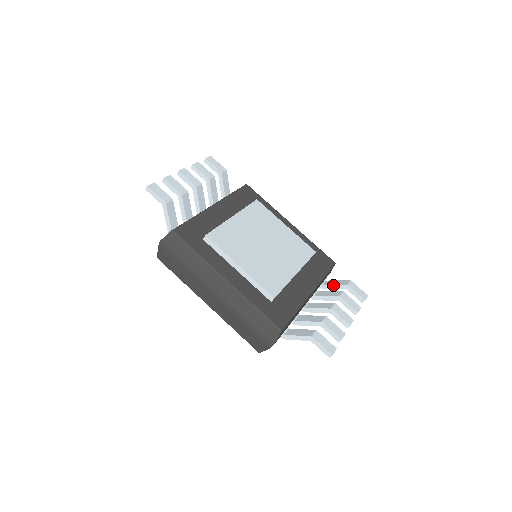
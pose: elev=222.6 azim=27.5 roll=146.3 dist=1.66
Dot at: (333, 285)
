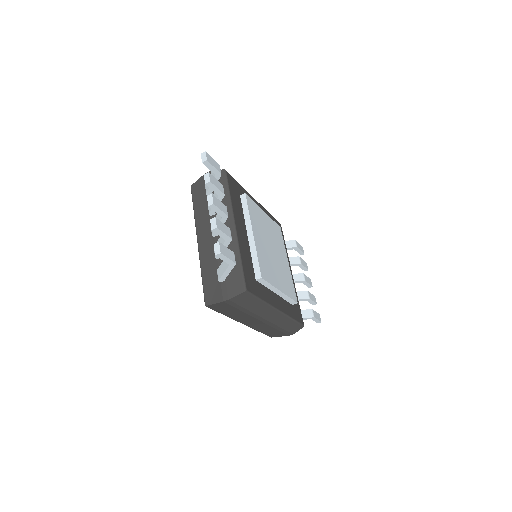
Dot at: occluded
